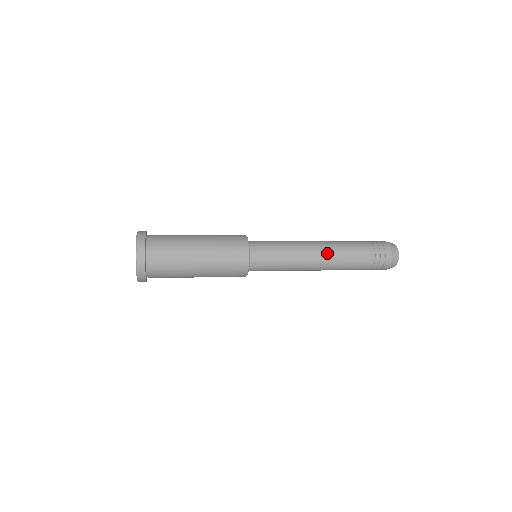
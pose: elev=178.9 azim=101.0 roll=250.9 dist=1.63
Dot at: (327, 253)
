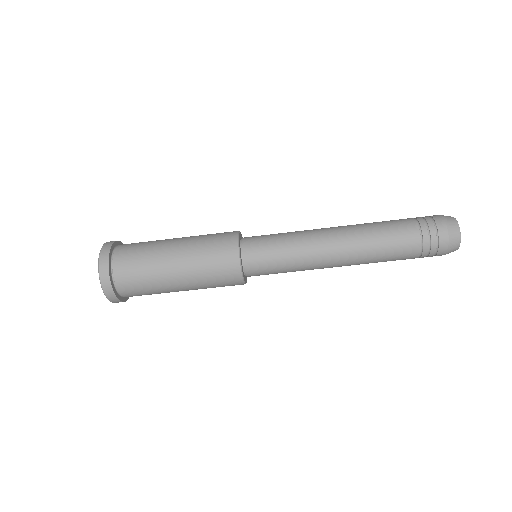
Dot at: (348, 233)
